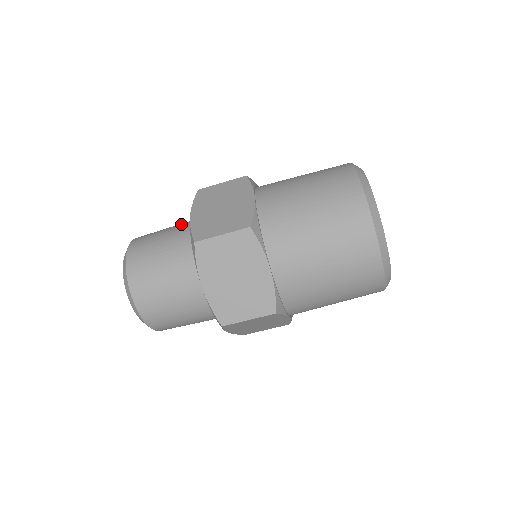
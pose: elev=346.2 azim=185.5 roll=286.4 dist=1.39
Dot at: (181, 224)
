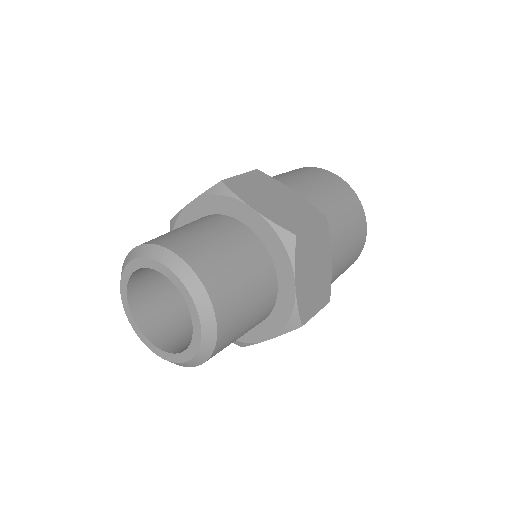
Dot at: (209, 222)
